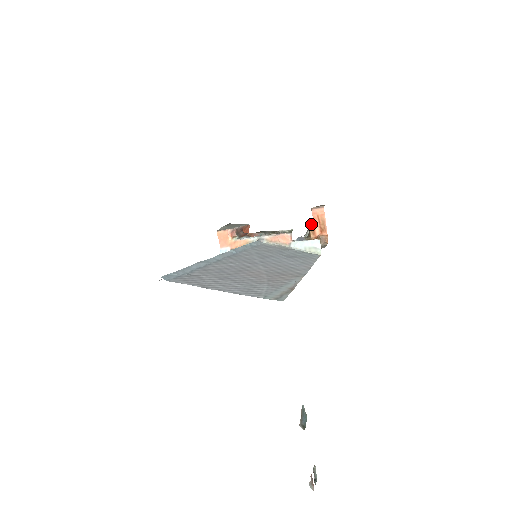
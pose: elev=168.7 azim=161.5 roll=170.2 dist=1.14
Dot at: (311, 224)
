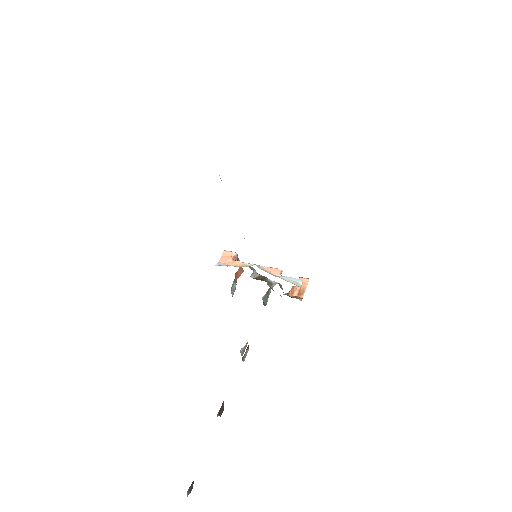
Dot at: (294, 286)
